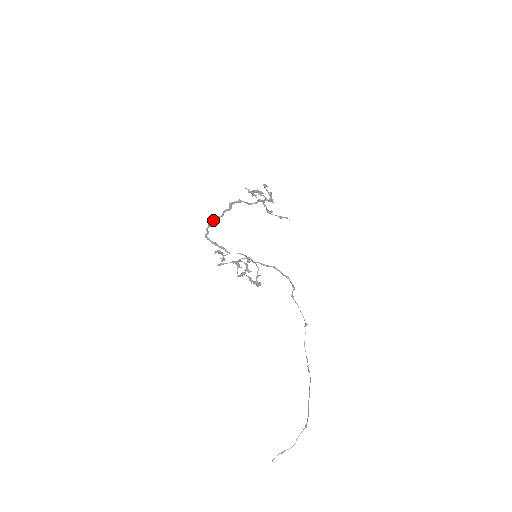
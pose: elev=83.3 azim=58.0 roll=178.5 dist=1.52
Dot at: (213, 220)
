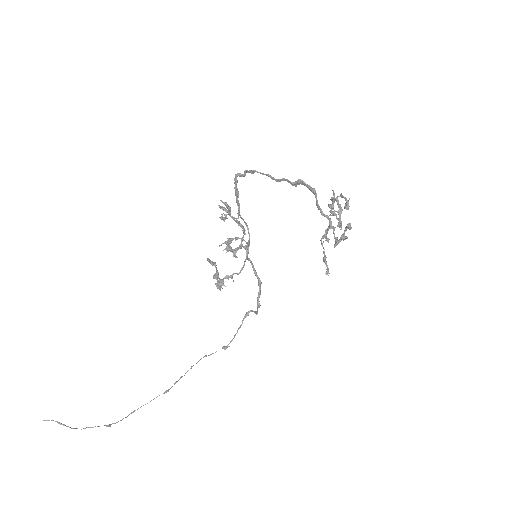
Dot at: occluded
